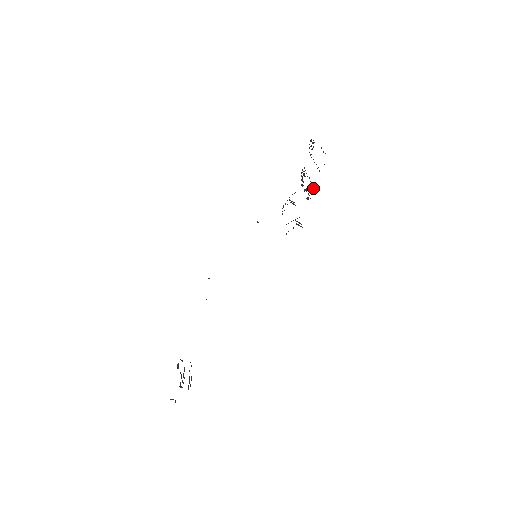
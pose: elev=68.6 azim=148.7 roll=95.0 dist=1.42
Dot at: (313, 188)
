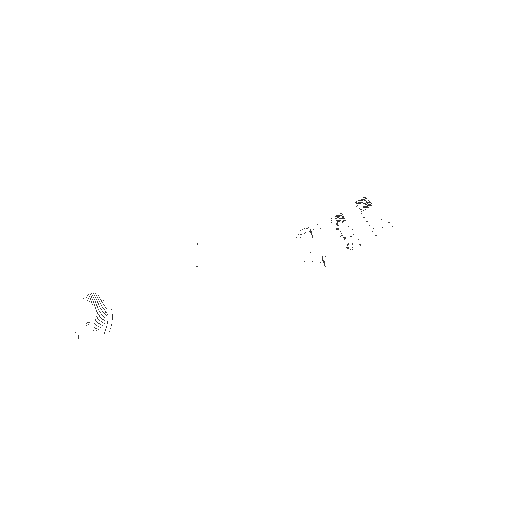
Dot at: (360, 244)
